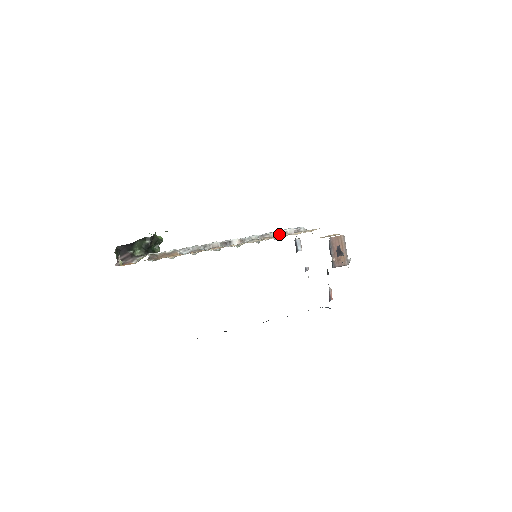
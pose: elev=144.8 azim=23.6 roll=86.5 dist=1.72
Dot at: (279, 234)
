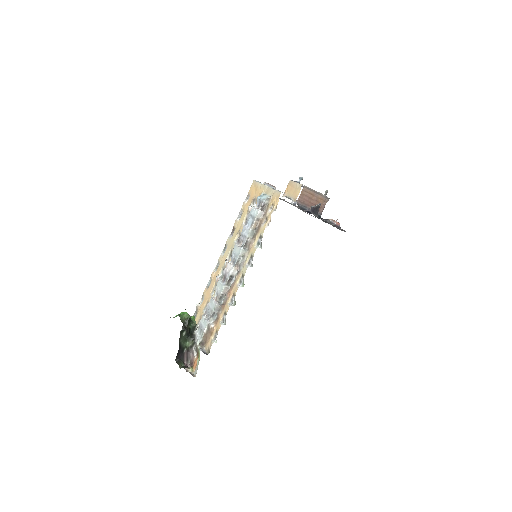
Dot at: (254, 227)
